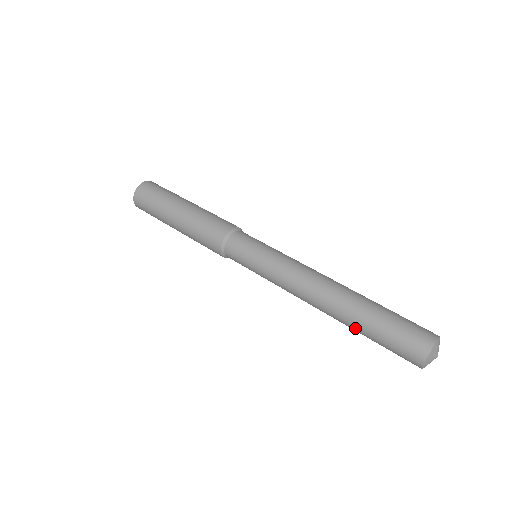
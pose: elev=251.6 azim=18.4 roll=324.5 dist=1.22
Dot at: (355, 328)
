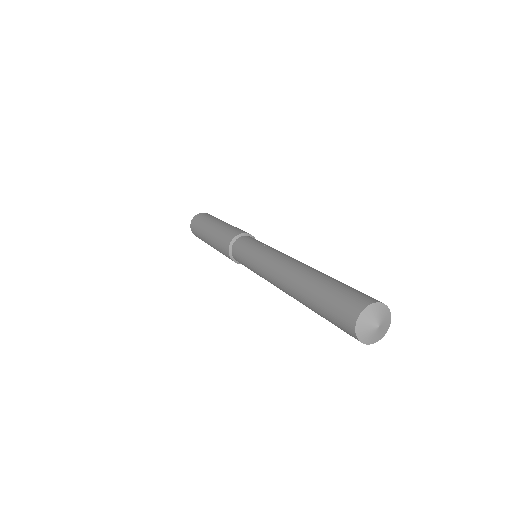
Dot at: occluded
